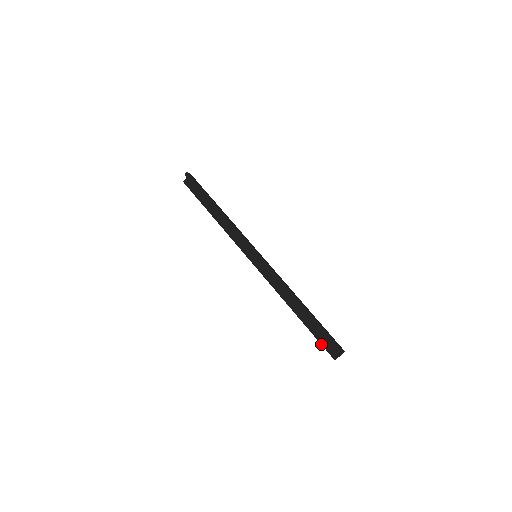
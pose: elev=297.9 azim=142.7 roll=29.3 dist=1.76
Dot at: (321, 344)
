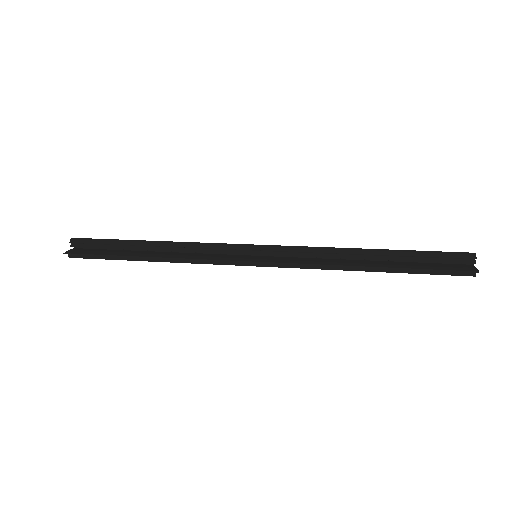
Dot at: (443, 269)
